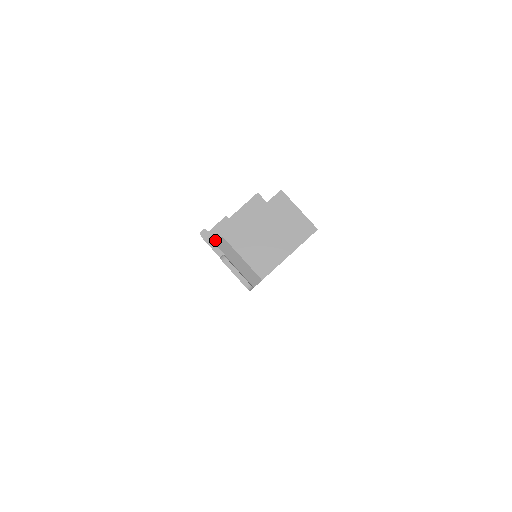
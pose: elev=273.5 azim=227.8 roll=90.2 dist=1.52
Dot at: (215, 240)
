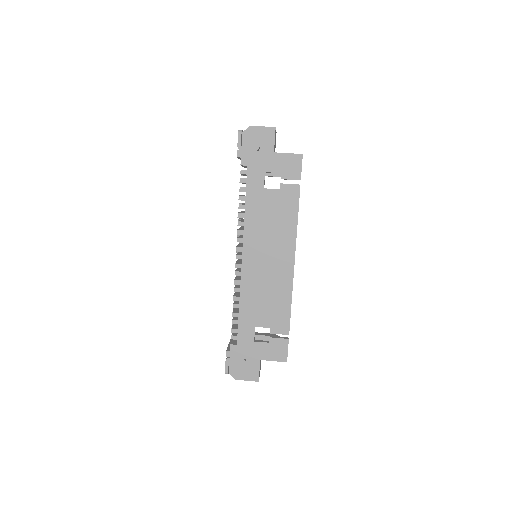
Dot at: occluded
